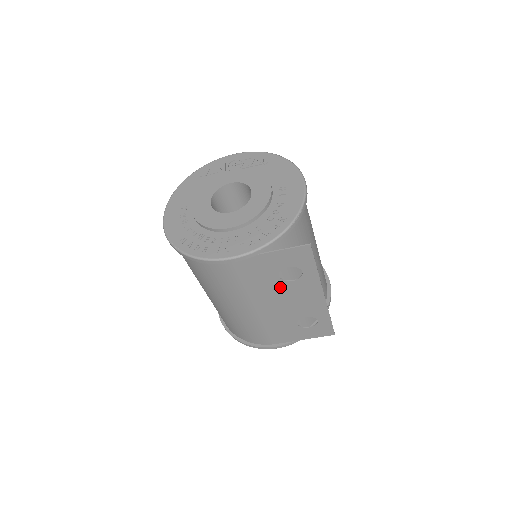
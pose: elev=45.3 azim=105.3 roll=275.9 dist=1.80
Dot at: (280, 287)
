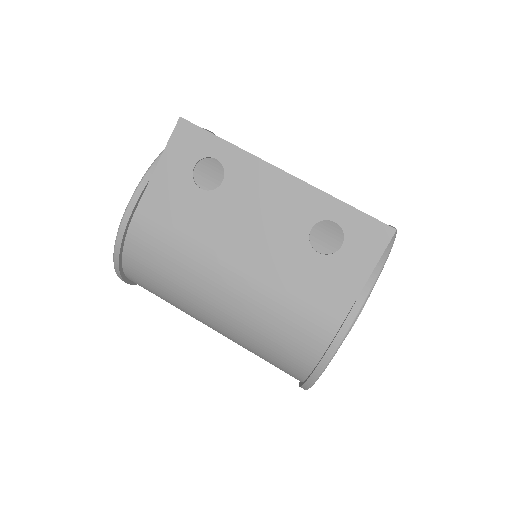
Dot at: (221, 205)
